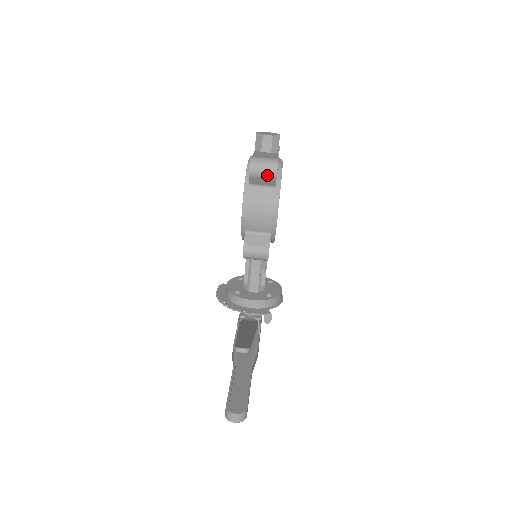
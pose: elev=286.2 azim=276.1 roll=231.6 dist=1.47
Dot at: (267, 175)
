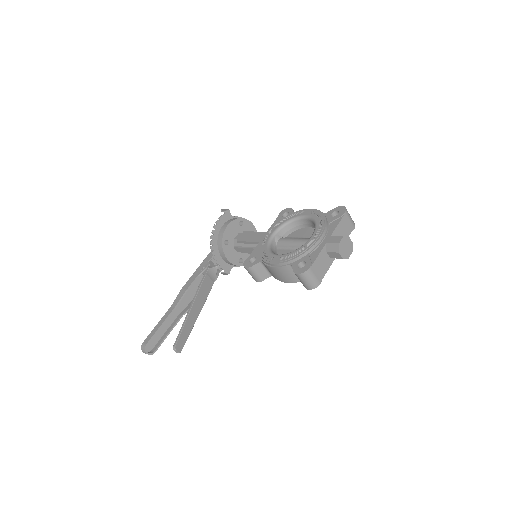
Dot at: (303, 283)
